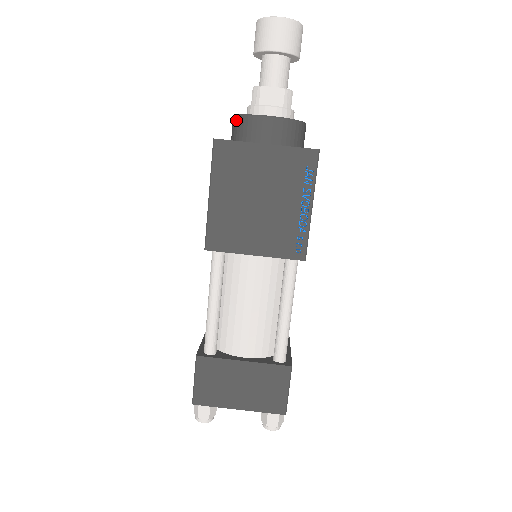
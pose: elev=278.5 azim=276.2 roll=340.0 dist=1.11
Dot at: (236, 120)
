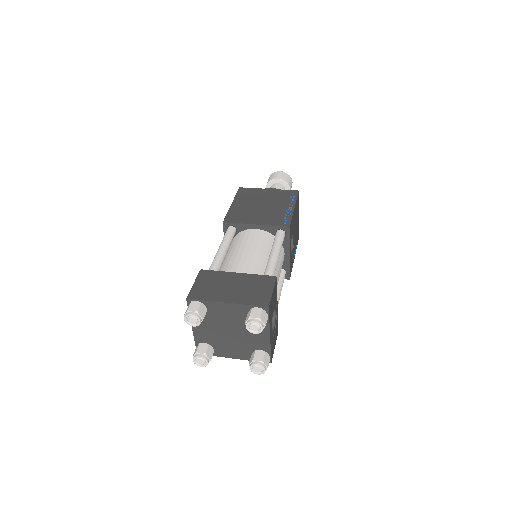
Dot at: occluded
